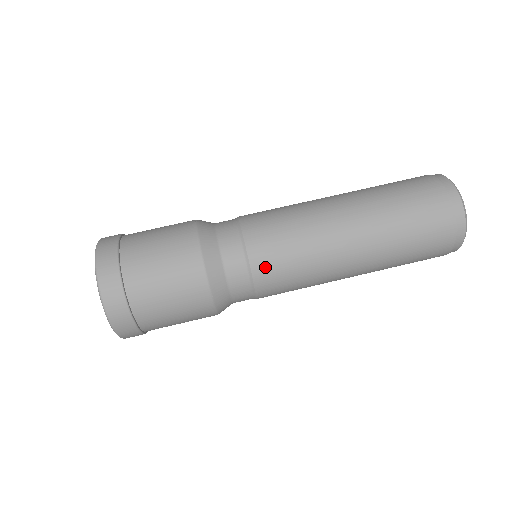
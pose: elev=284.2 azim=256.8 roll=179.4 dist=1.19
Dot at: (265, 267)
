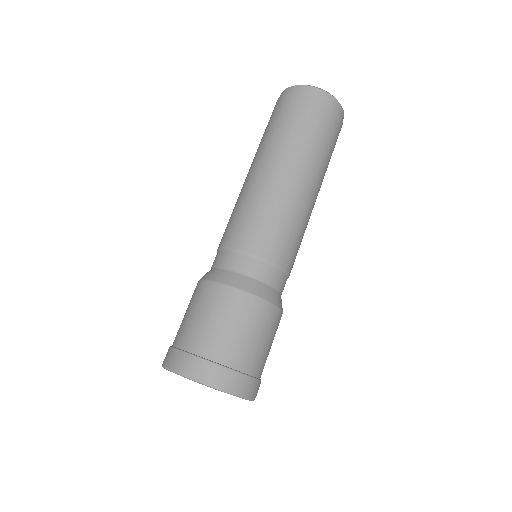
Dot at: (268, 246)
